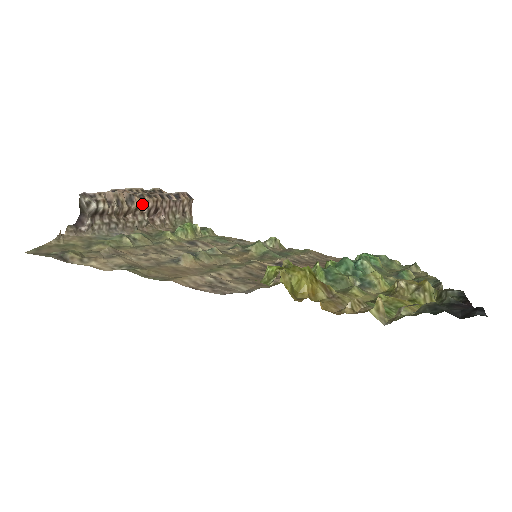
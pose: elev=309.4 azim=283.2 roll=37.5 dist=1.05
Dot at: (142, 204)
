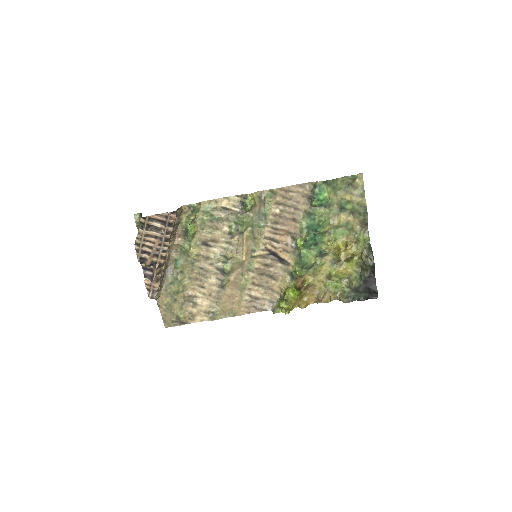
Dot at: (165, 257)
